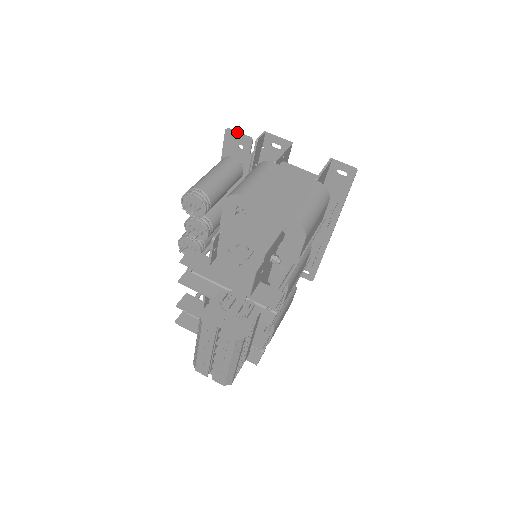
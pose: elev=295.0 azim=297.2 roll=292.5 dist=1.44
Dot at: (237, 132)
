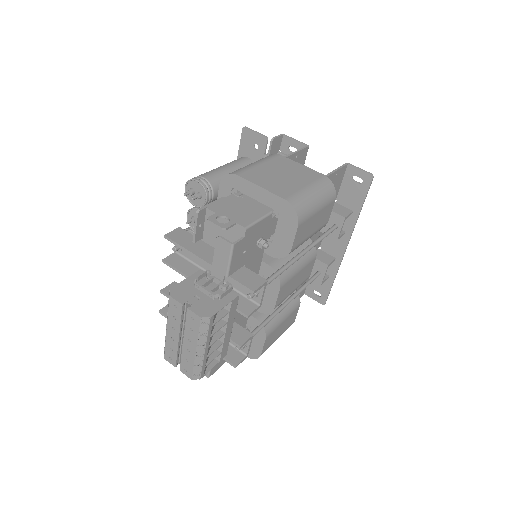
Dot at: (253, 130)
